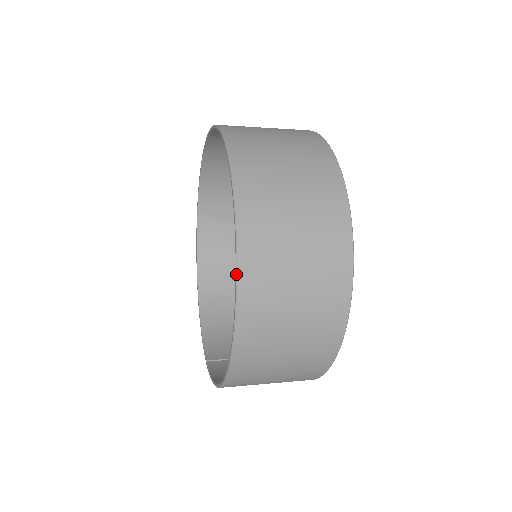
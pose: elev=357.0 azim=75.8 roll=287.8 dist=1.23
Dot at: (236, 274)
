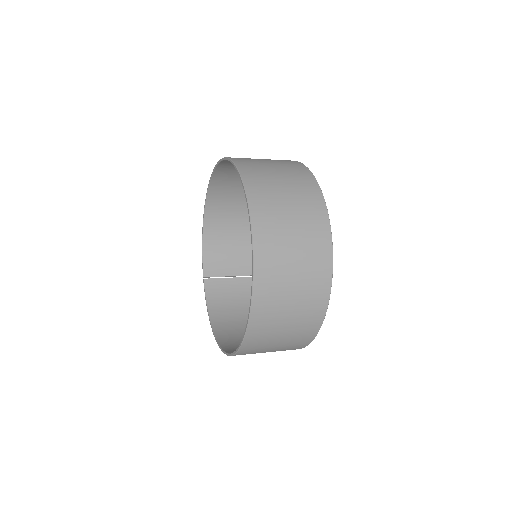
Dot at: (238, 350)
